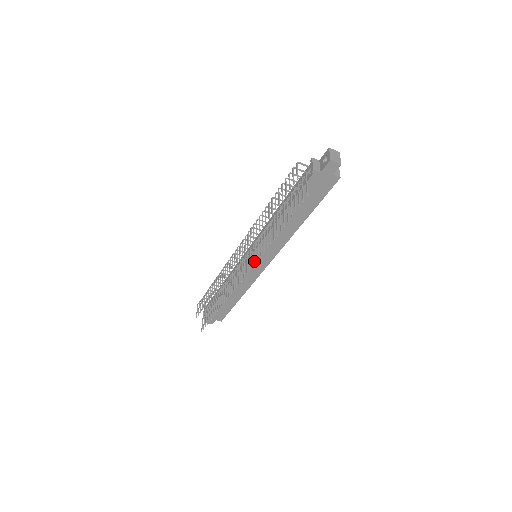
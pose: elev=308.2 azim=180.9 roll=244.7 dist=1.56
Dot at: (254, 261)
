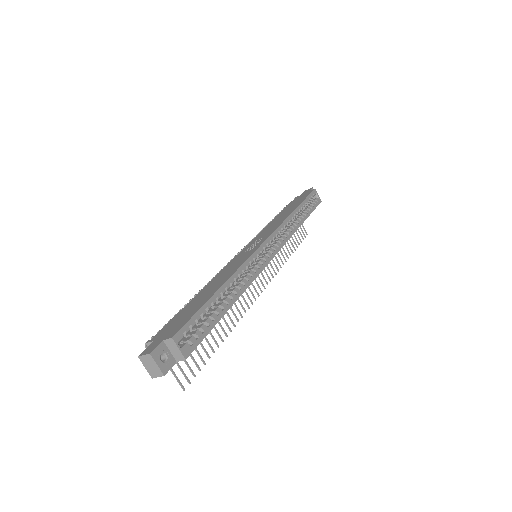
Dot at: occluded
